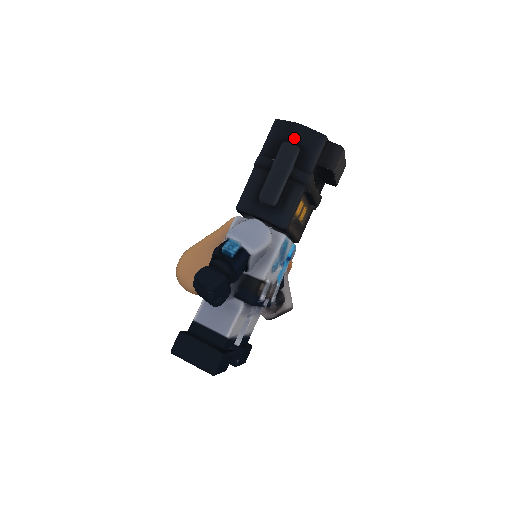
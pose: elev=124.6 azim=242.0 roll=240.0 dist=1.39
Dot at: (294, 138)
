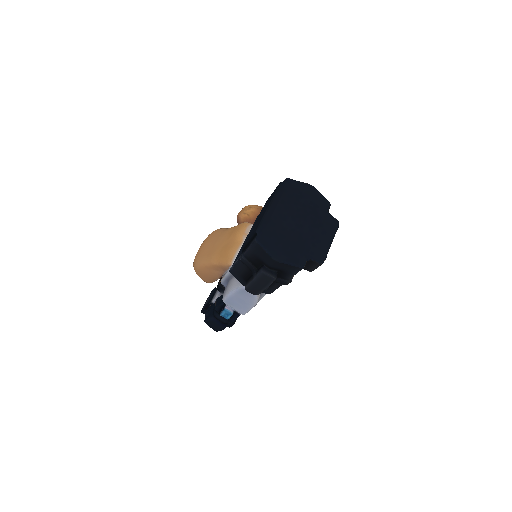
Dot at: (272, 267)
